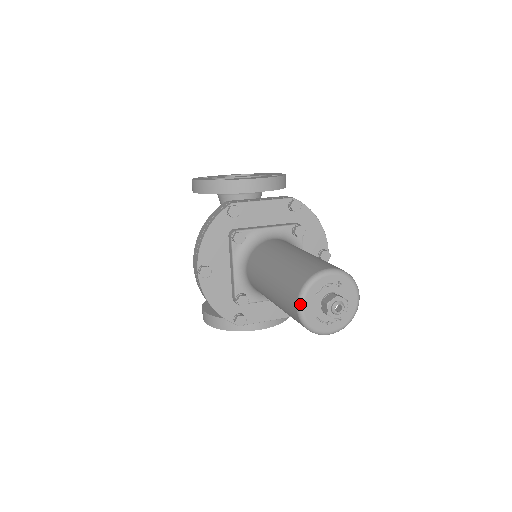
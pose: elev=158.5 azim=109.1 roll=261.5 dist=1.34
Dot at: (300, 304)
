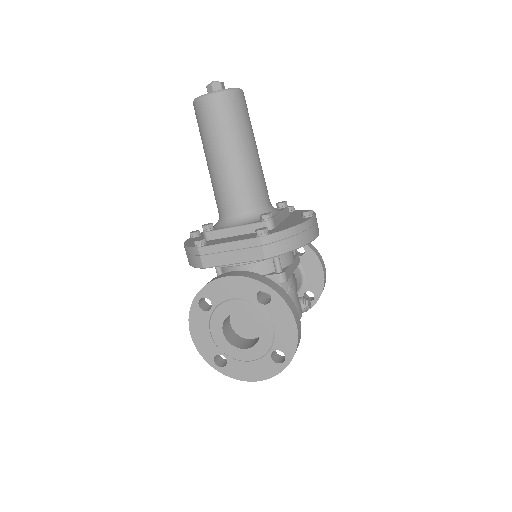
Dot at: occluded
